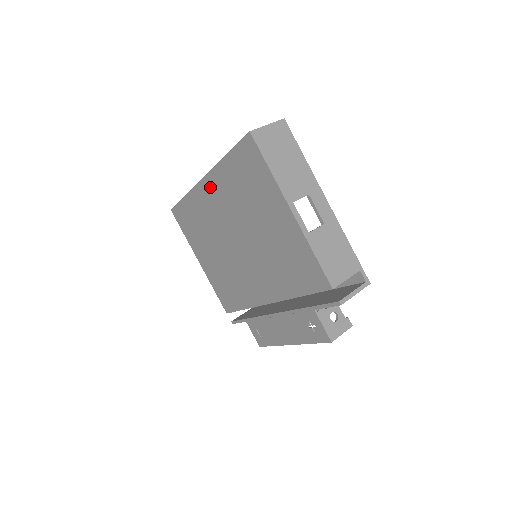
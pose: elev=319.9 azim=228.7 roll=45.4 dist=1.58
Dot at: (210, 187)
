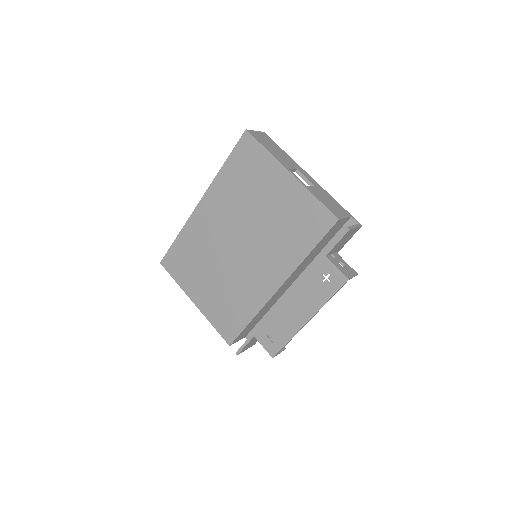
Dot at: (208, 205)
